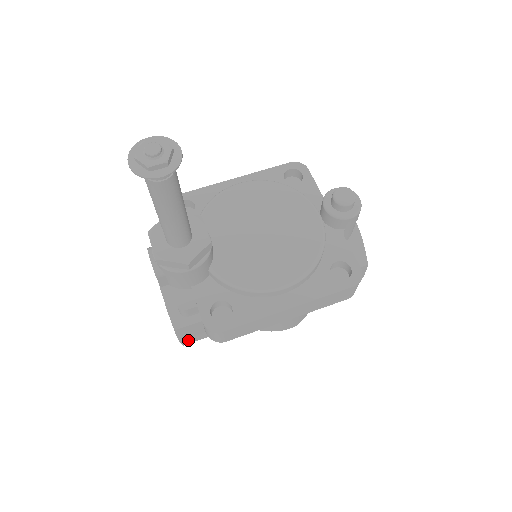
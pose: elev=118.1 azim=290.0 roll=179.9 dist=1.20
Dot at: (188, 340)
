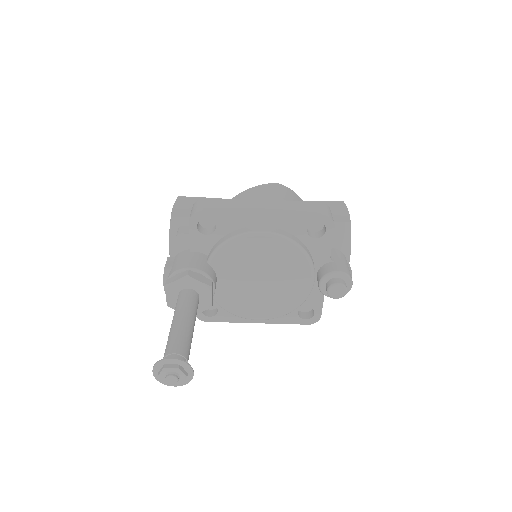
Dot at: occluded
